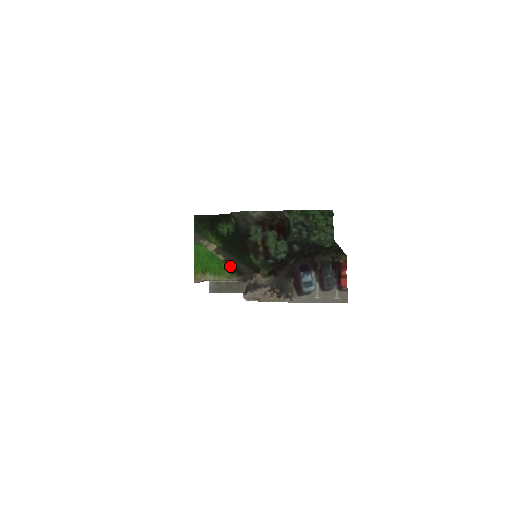
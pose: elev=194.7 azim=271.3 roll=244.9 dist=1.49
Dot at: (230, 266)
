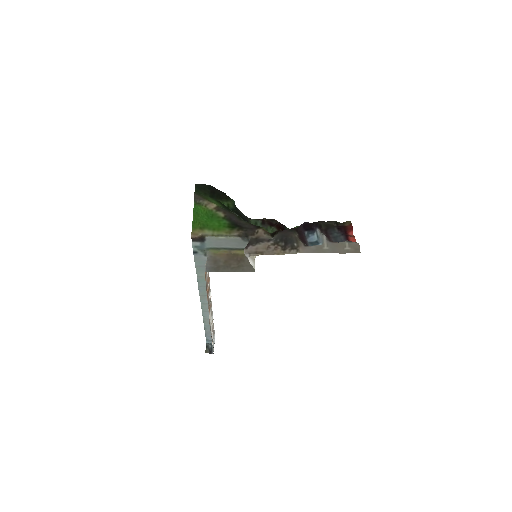
Dot at: (230, 223)
